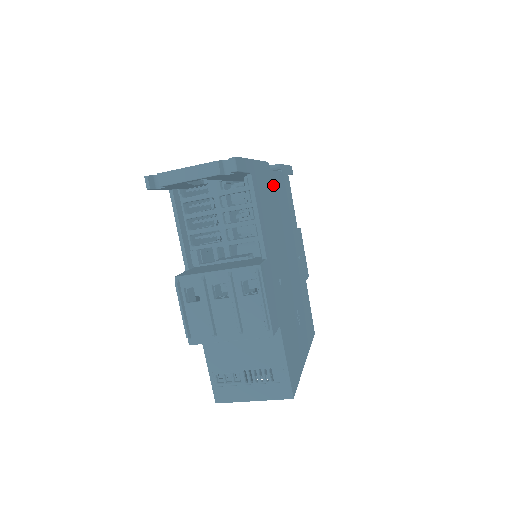
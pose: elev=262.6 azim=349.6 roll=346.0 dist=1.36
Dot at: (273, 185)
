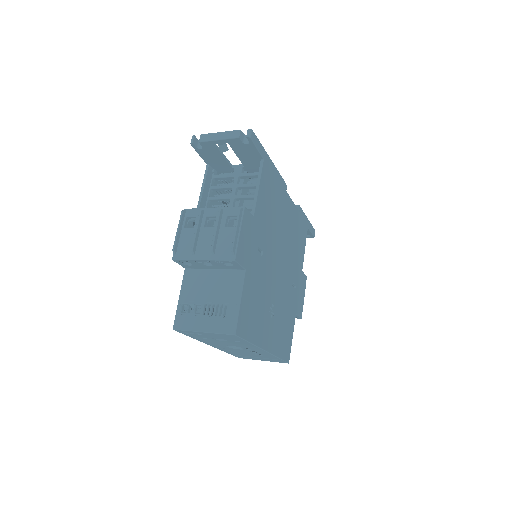
Dot at: (285, 202)
